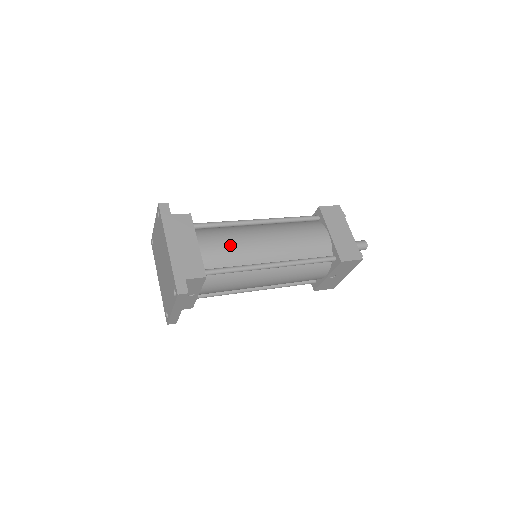
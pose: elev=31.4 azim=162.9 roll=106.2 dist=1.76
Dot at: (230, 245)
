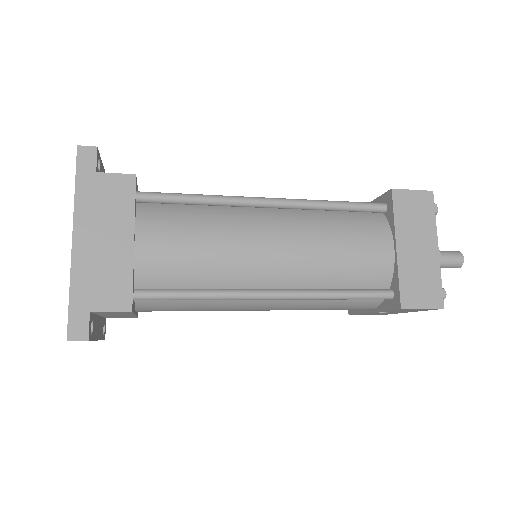
Dot at: (197, 249)
